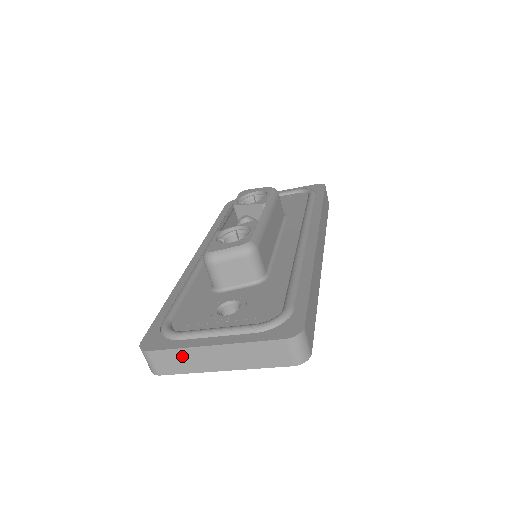
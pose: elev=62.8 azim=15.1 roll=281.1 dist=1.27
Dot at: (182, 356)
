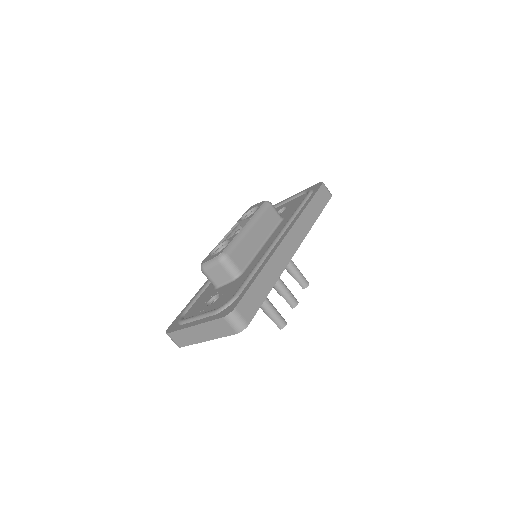
Dot at: (183, 334)
